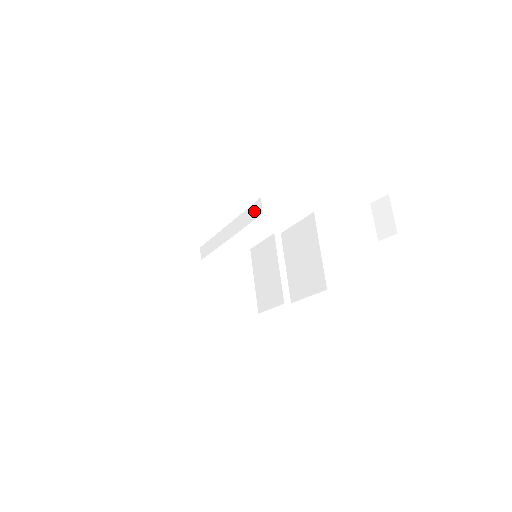
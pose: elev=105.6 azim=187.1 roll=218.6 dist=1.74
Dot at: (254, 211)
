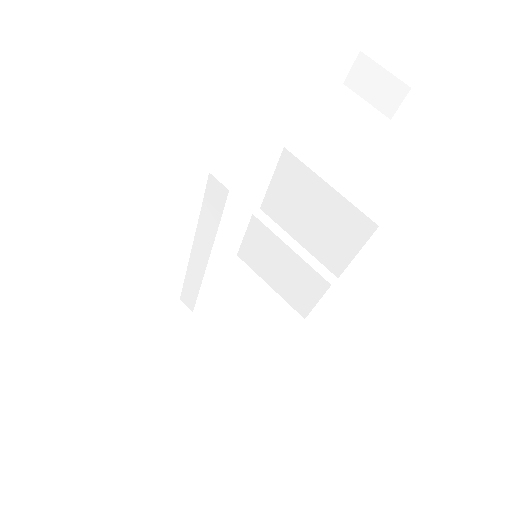
Dot at: (214, 198)
